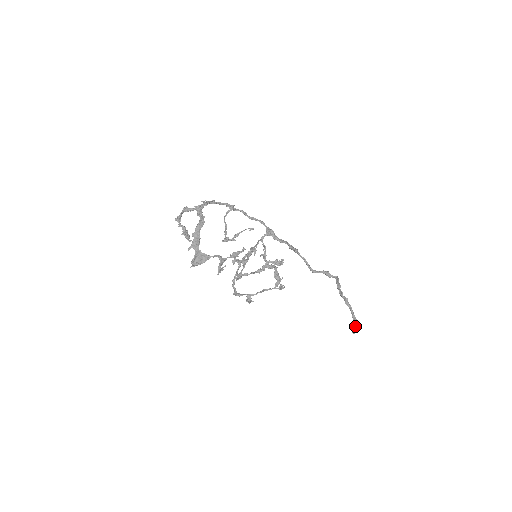
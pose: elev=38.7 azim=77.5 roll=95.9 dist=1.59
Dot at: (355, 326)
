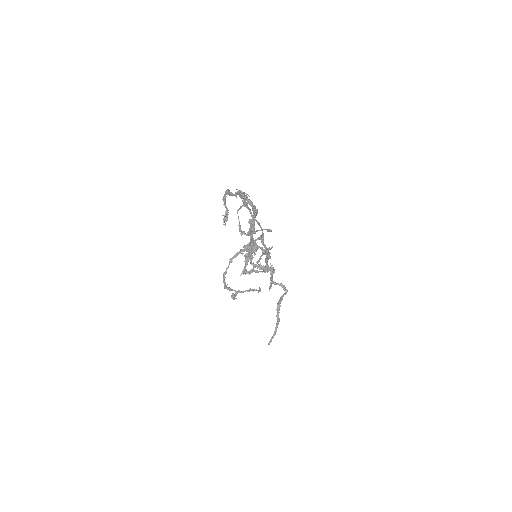
Dot at: occluded
